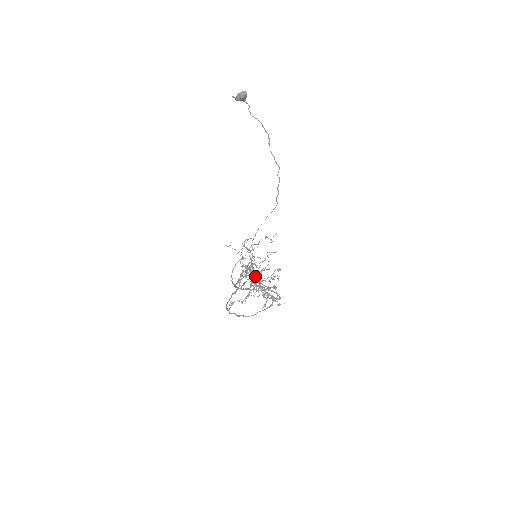
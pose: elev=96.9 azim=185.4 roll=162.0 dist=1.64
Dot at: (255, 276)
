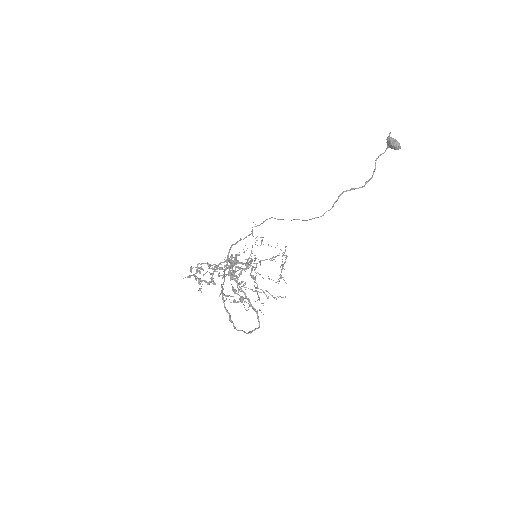
Dot at: (258, 288)
